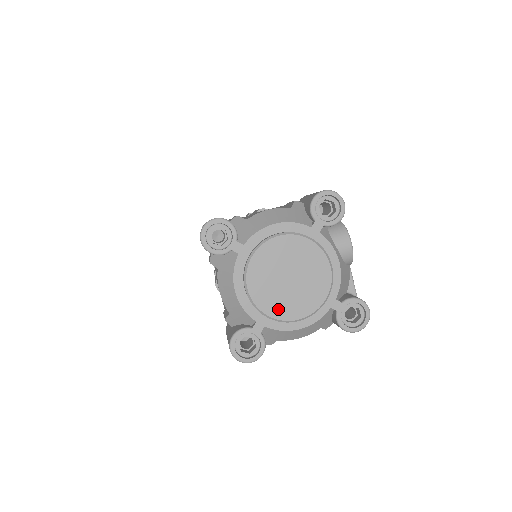
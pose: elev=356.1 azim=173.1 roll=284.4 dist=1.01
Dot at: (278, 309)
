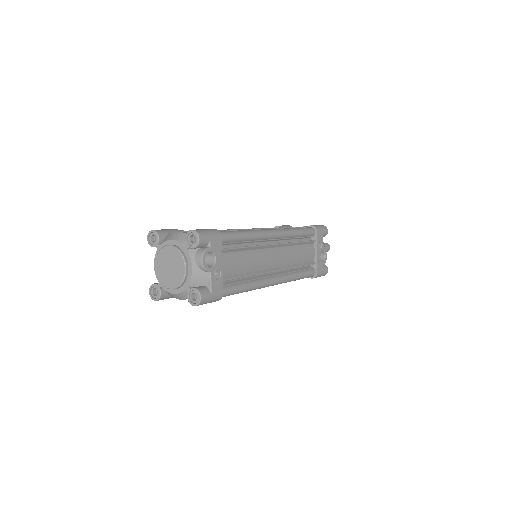
Dot at: (164, 280)
